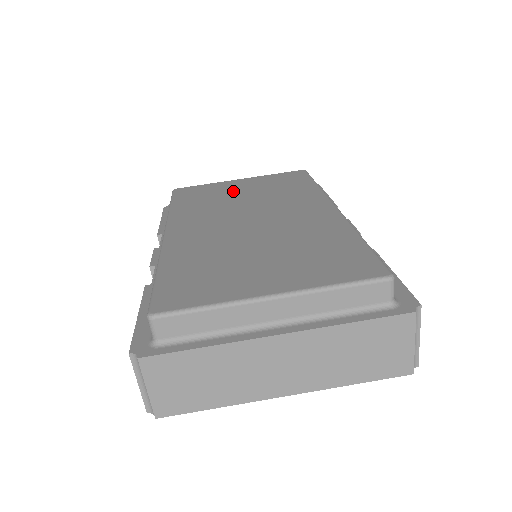
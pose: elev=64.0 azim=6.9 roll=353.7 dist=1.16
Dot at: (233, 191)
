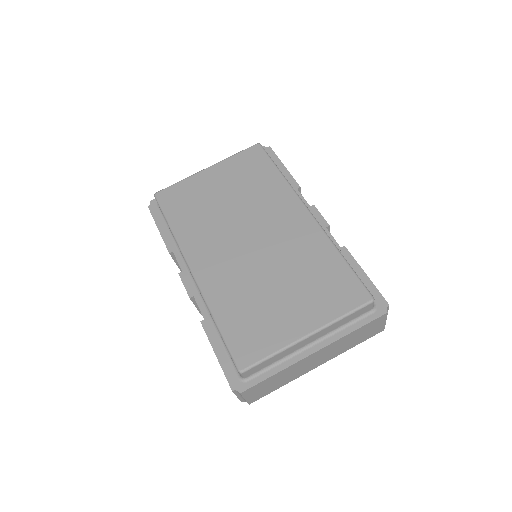
Dot at: (213, 193)
